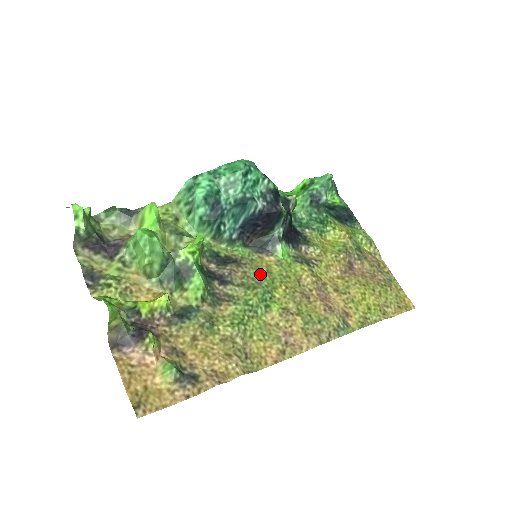
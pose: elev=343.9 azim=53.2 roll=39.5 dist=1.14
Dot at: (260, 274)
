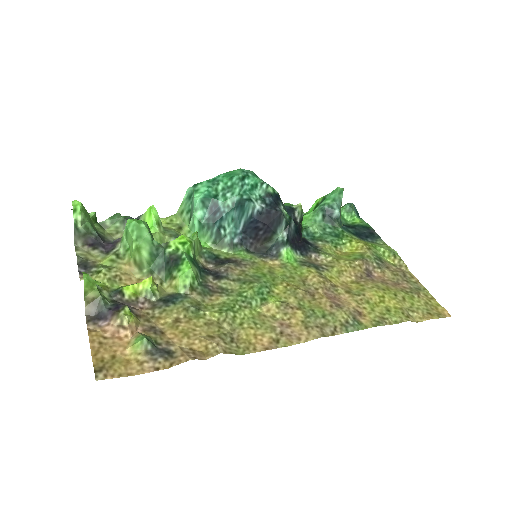
Dot at: (260, 273)
